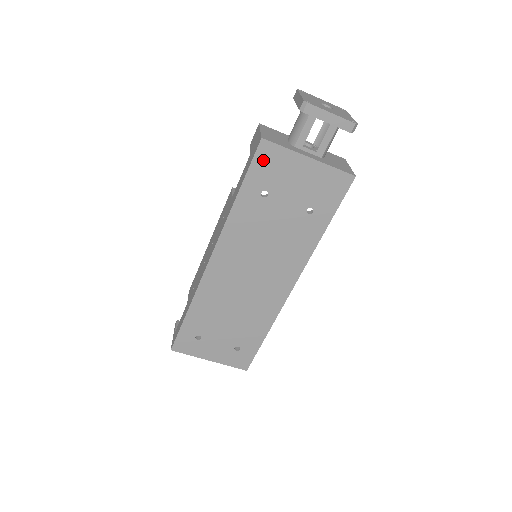
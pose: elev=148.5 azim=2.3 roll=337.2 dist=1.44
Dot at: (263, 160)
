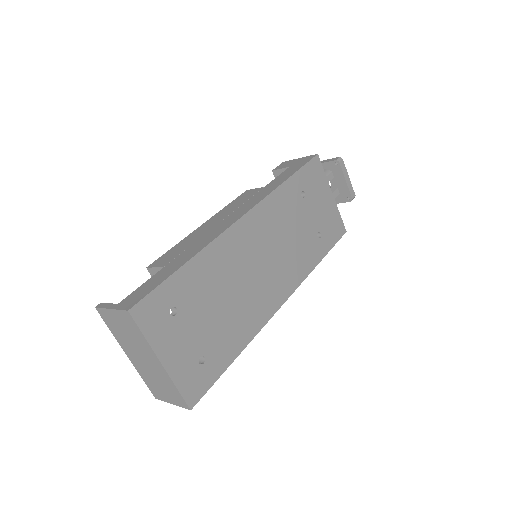
Dot at: (312, 169)
